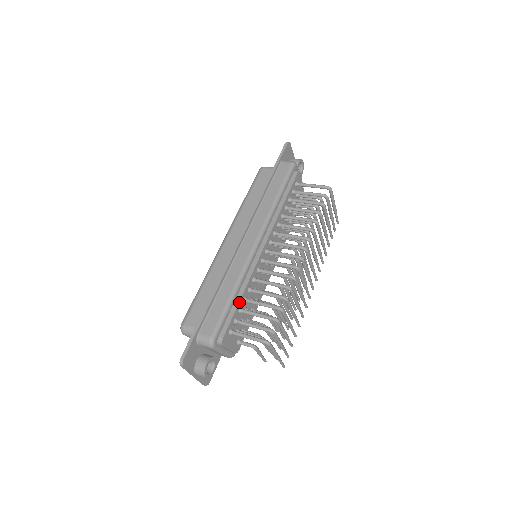
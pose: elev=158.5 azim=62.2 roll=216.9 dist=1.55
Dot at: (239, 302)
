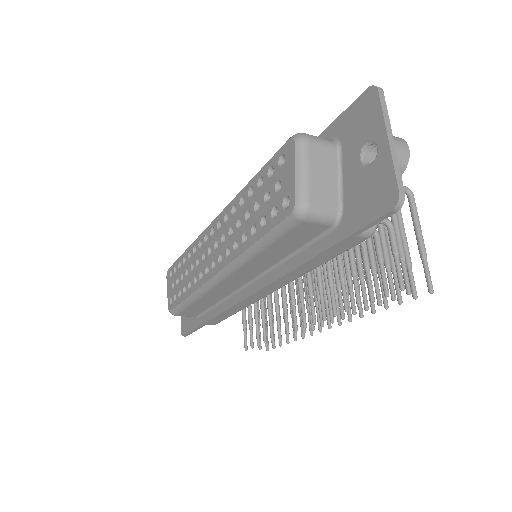
Dot at: occluded
